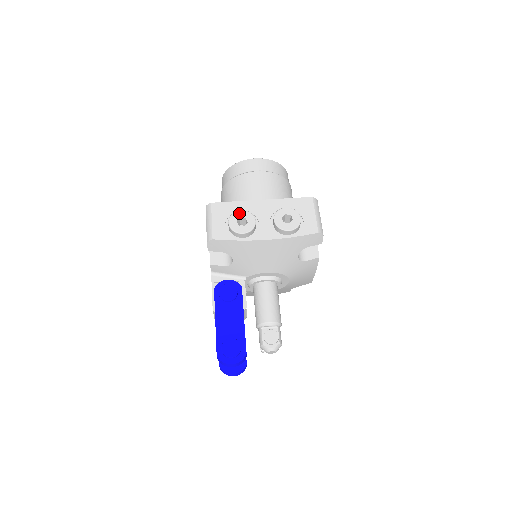
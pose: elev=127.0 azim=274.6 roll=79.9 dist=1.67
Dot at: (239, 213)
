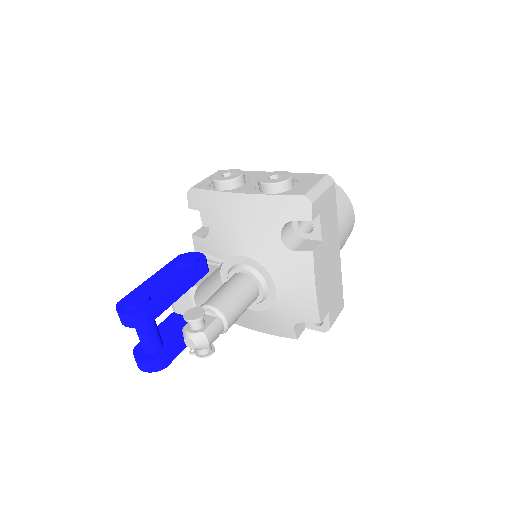
Dot at: (232, 170)
